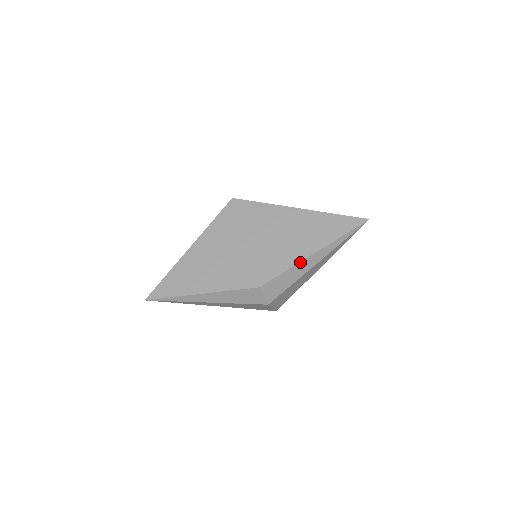
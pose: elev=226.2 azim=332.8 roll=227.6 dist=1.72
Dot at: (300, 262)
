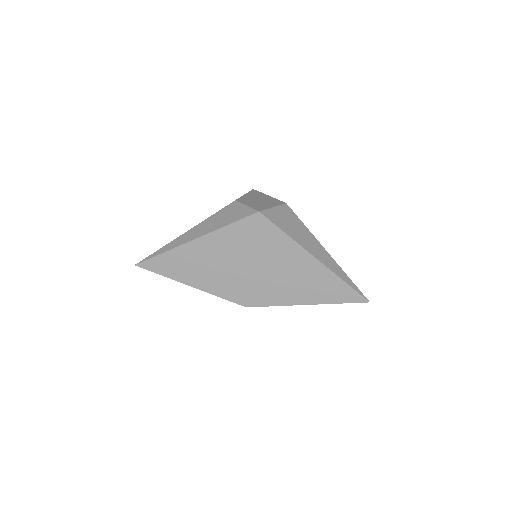
Dot at: (291, 305)
